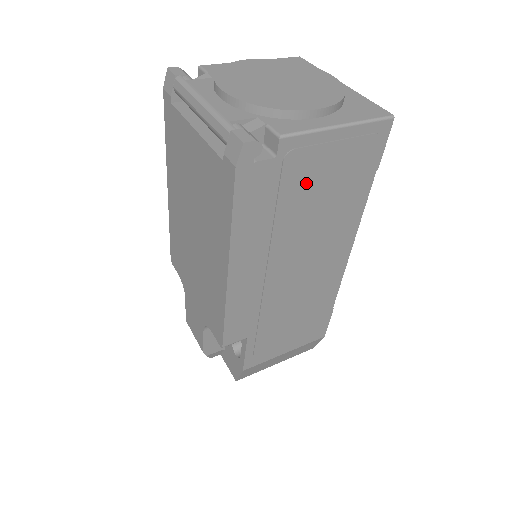
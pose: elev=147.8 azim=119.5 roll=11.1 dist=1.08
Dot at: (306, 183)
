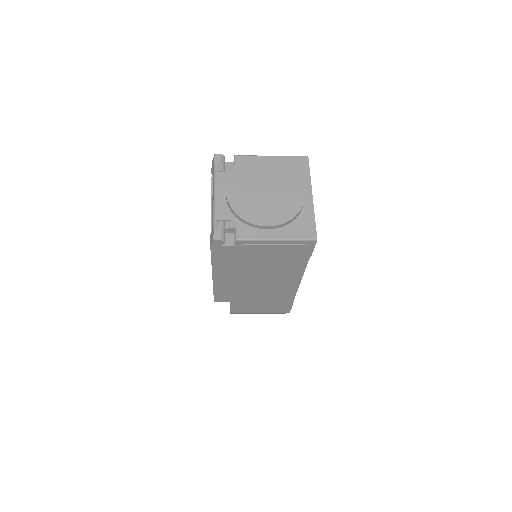
Dot at: (257, 256)
